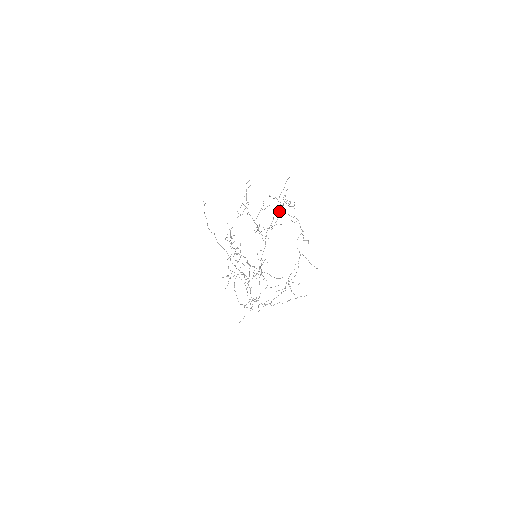
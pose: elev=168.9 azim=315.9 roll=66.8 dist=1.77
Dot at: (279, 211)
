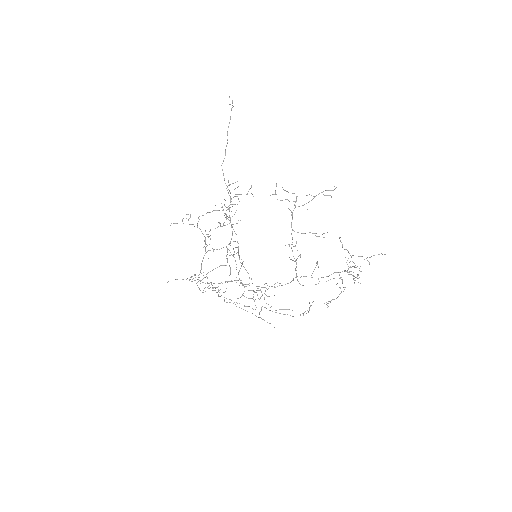
Dot at: occluded
